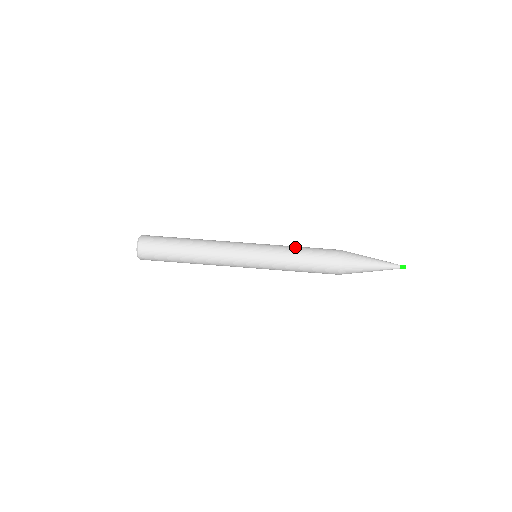
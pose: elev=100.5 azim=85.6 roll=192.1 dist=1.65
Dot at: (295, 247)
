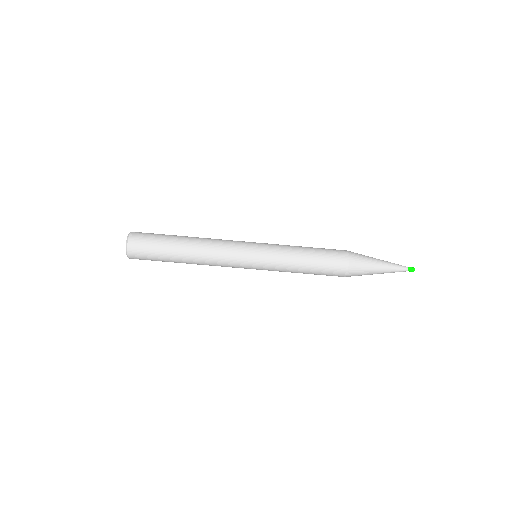
Dot at: (298, 246)
